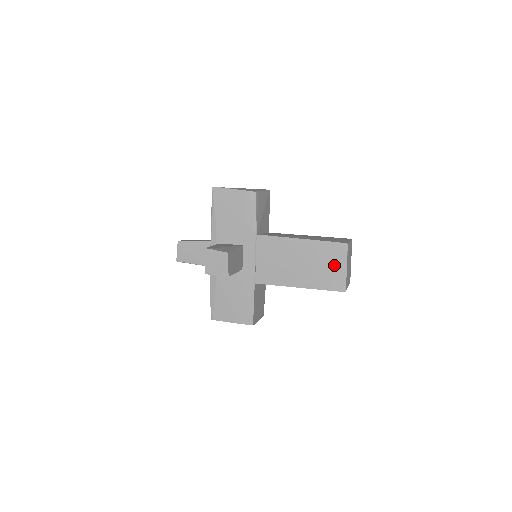
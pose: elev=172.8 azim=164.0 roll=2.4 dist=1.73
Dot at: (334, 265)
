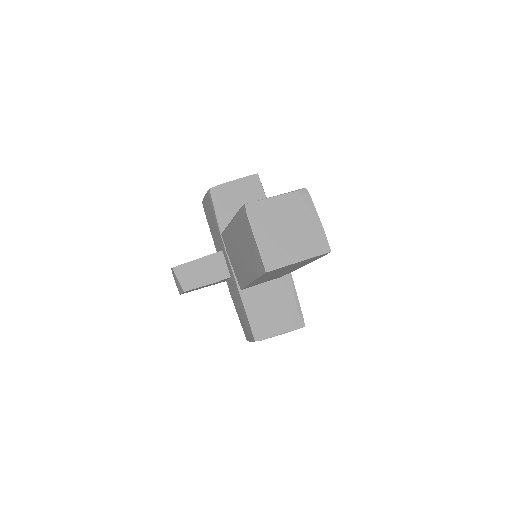
Dot at: (249, 240)
